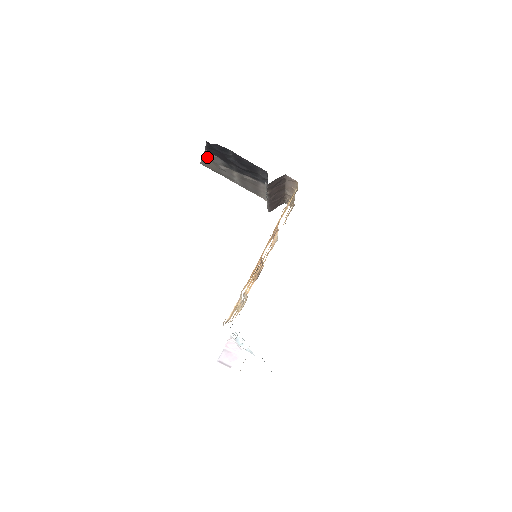
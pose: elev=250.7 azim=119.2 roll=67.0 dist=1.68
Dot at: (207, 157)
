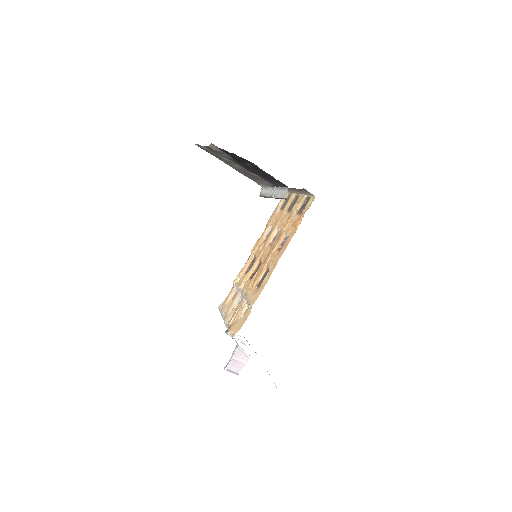
Dot at: (211, 148)
